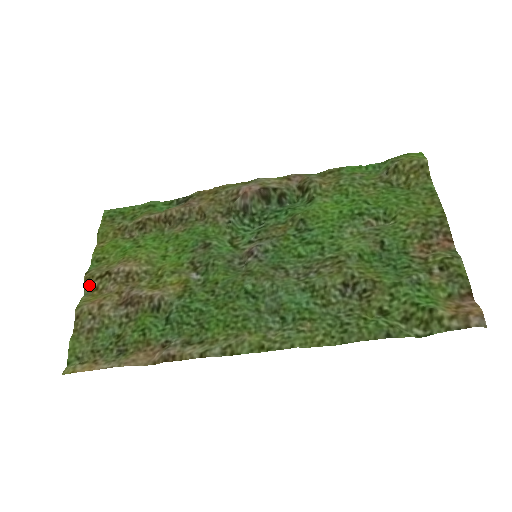
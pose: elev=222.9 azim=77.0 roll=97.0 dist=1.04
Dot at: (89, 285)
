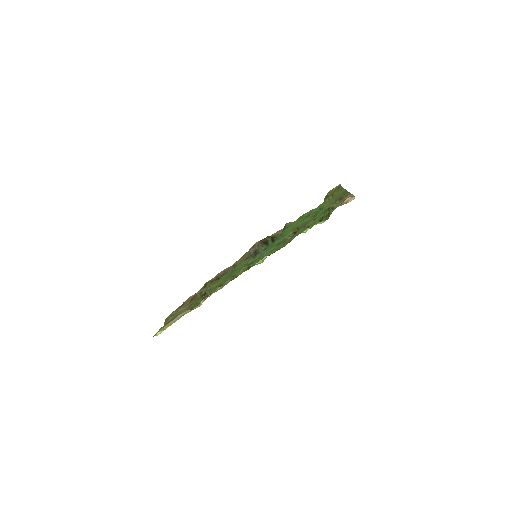
Dot at: occluded
